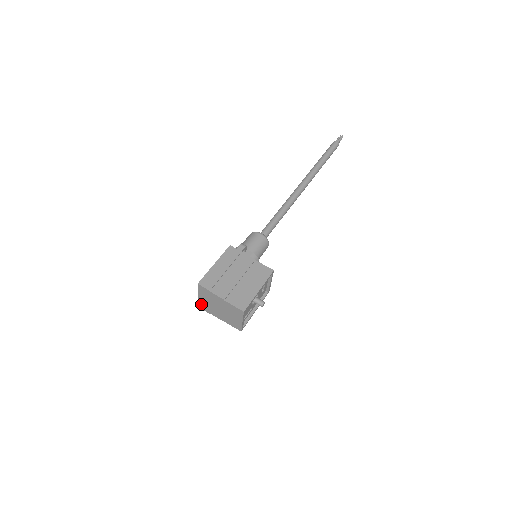
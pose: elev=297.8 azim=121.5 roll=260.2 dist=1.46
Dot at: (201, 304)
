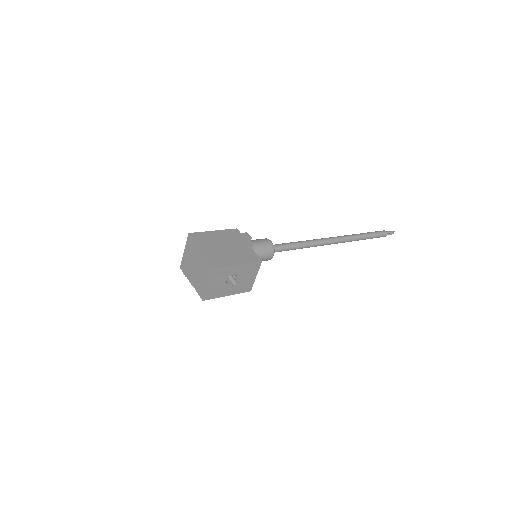
Dot at: (183, 263)
